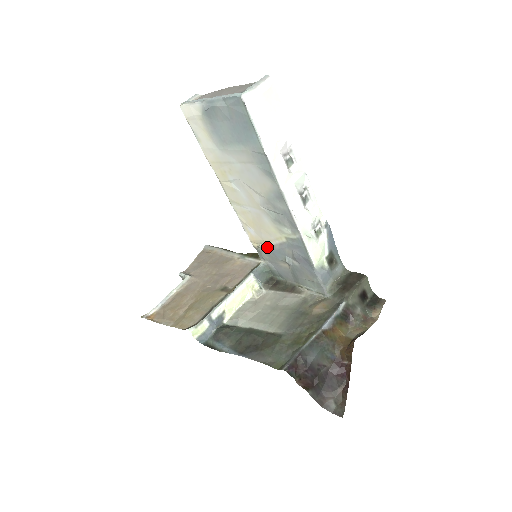
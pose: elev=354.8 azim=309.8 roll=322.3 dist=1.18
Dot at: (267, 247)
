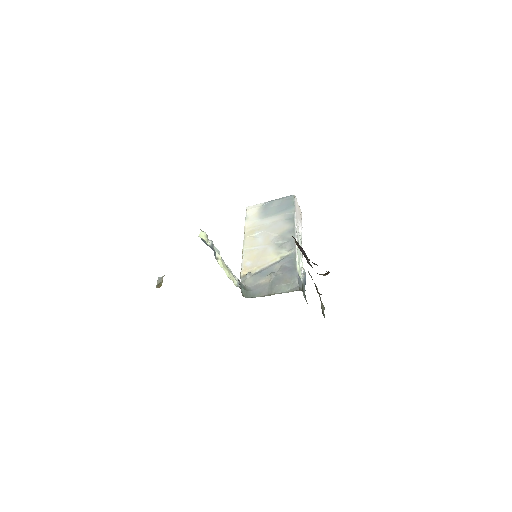
Dot at: (256, 273)
